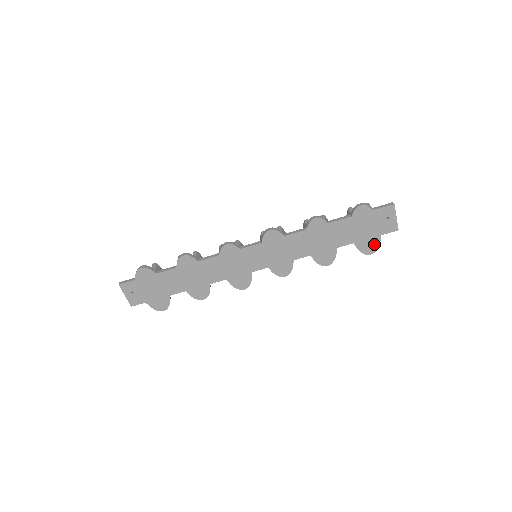
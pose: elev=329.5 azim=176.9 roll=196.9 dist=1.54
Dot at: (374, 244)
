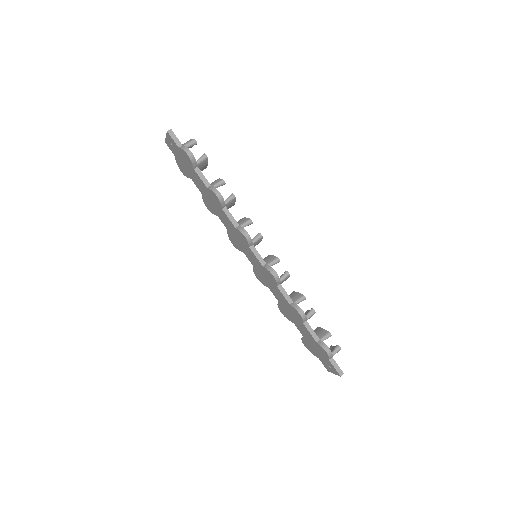
Dot at: (311, 351)
